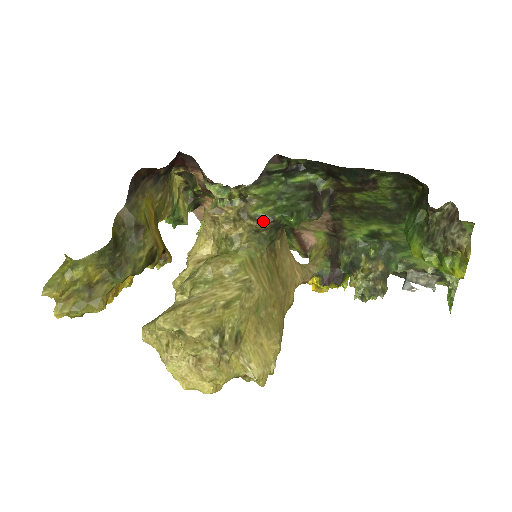
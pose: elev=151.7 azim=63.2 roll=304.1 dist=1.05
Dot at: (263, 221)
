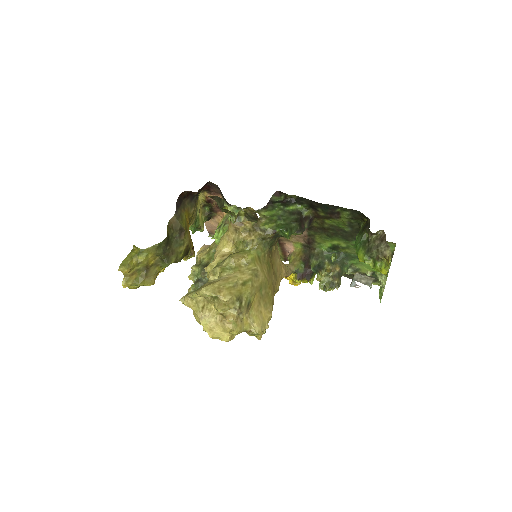
Dot at: (269, 233)
